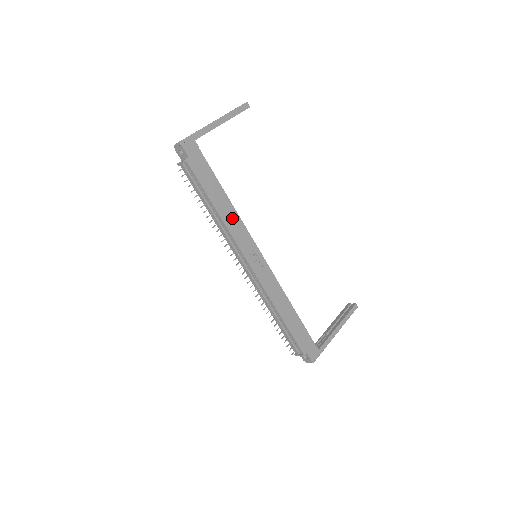
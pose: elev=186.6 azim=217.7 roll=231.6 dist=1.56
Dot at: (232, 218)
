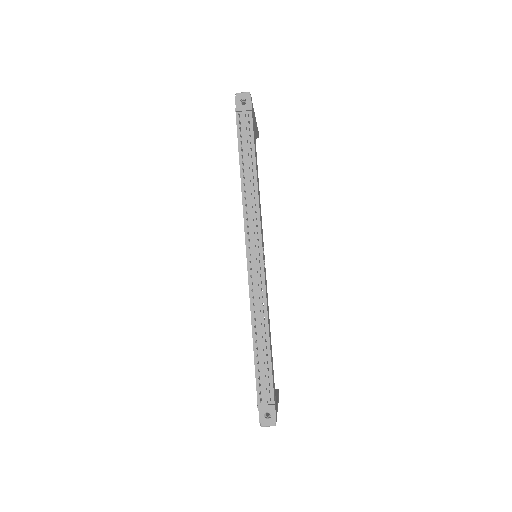
Dot at: (259, 196)
